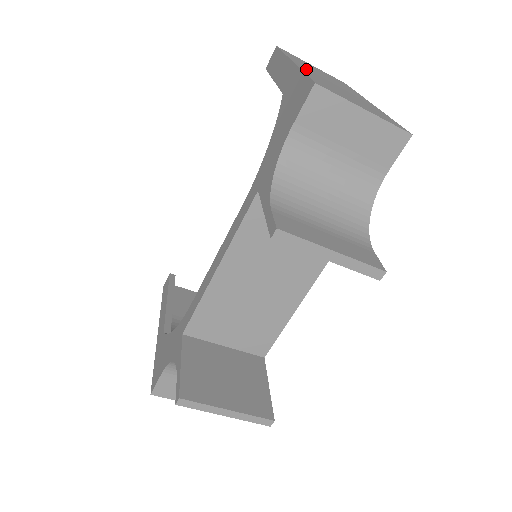
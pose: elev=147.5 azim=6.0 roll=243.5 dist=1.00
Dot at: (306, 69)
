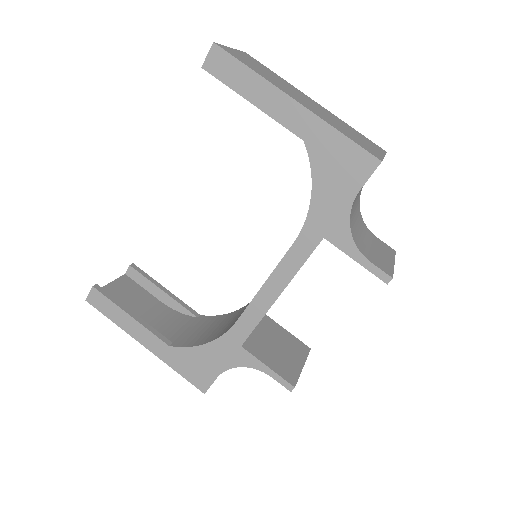
Dot at: (310, 108)
